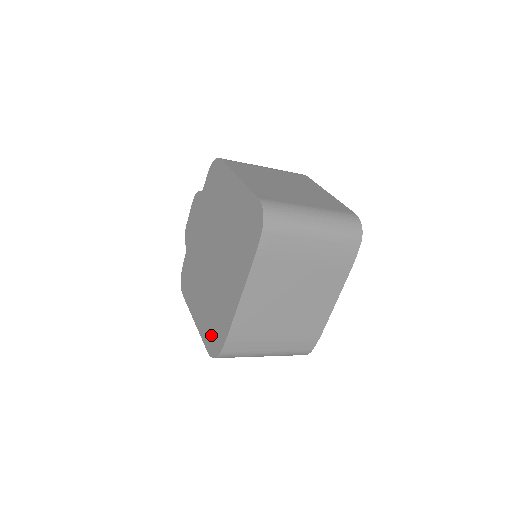
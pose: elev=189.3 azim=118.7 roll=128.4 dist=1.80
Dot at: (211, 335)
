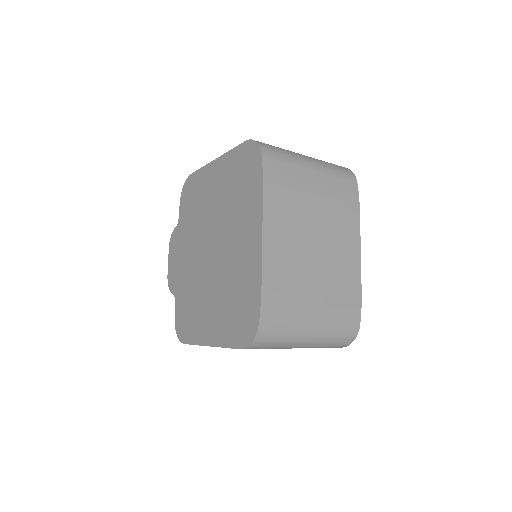
Dot at: (239, 324)
